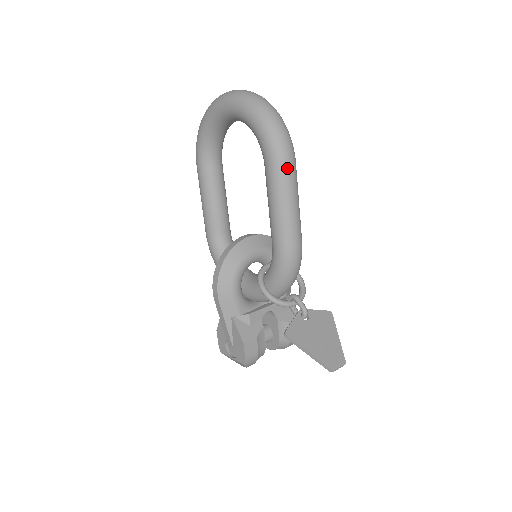
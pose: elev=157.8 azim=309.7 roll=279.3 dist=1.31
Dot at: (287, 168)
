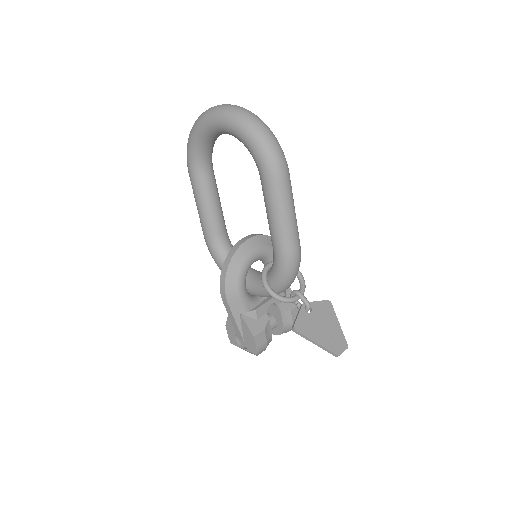
Dot at: (283, 181)
